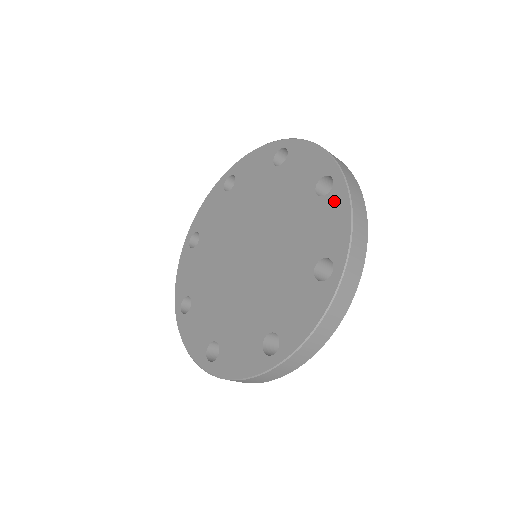
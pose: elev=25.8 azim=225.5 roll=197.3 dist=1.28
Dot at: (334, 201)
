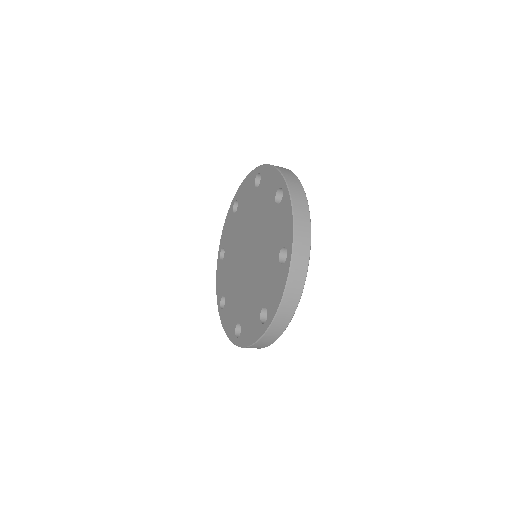
Dot at: (264, 176)
